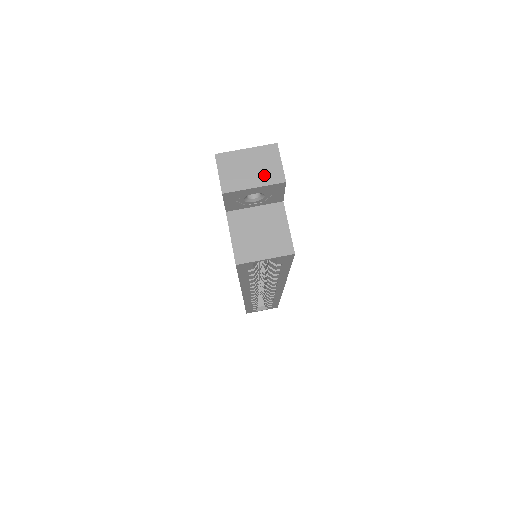
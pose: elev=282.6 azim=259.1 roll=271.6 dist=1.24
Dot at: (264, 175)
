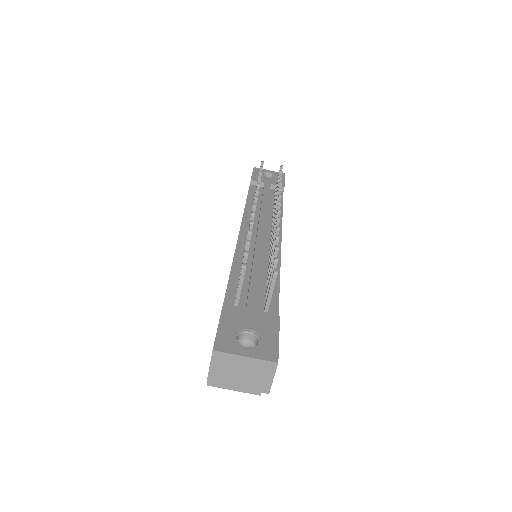
Dot at: (252, 382)
